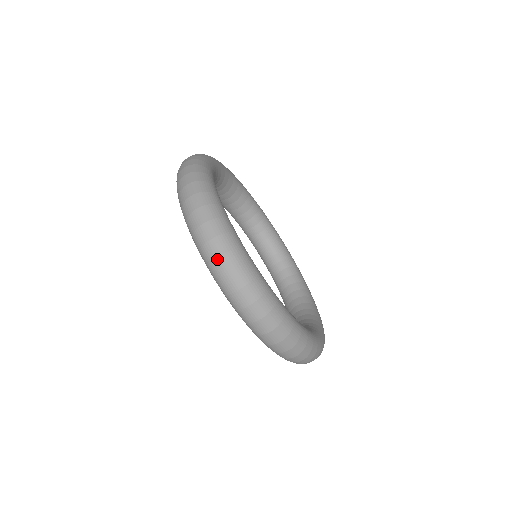
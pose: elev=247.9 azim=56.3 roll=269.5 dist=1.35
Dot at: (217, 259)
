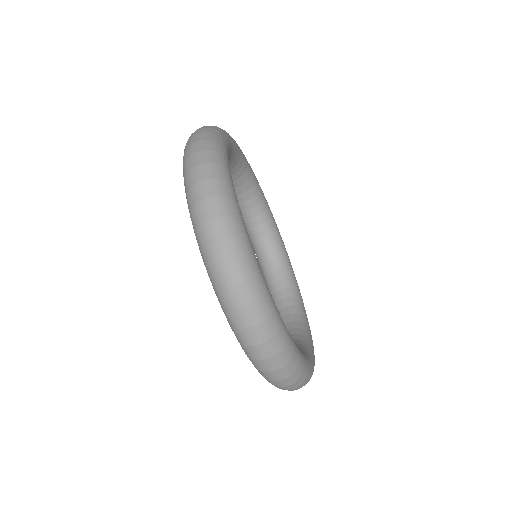
Dot at: (257, 346)
